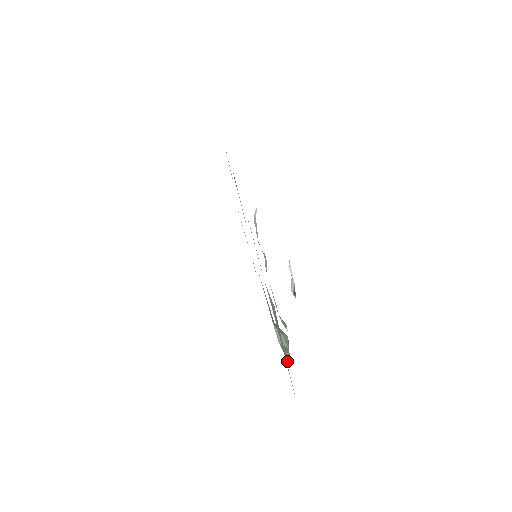
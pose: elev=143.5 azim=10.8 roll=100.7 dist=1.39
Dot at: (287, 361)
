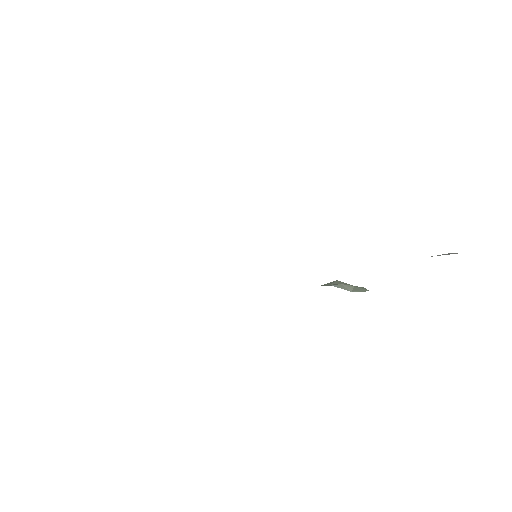
Dot at: occluded
